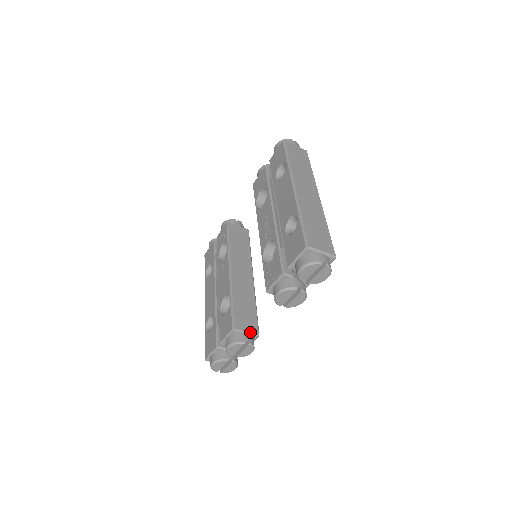
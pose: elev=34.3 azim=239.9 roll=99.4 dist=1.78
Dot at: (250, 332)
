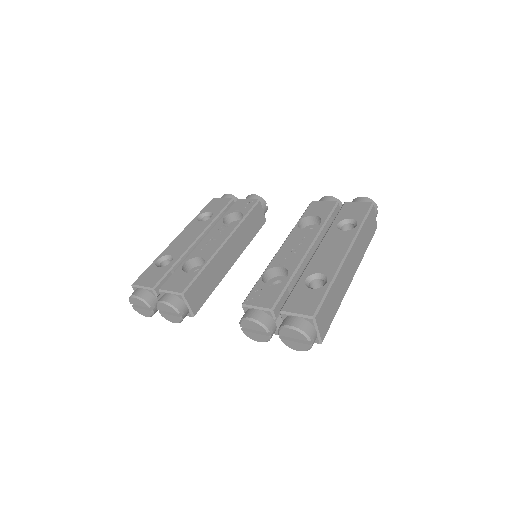
Dot at: (191, 308)
